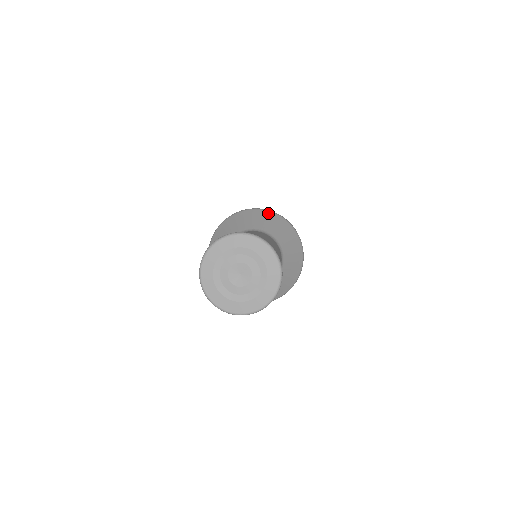
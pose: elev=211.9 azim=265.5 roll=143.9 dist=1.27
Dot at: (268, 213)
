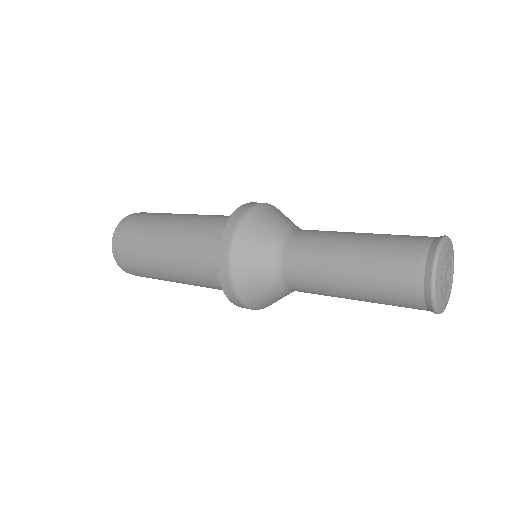
Dot at: occluded
